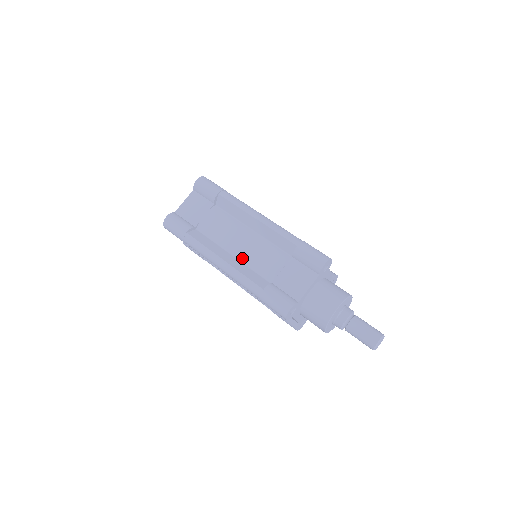
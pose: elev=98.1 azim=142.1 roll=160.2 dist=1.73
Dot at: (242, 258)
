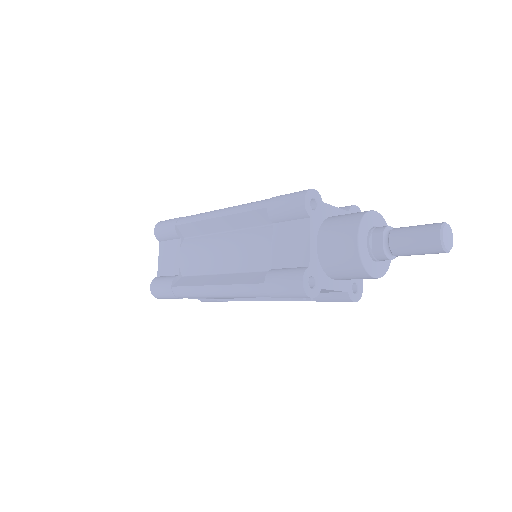
Dot at: (232, 268)
